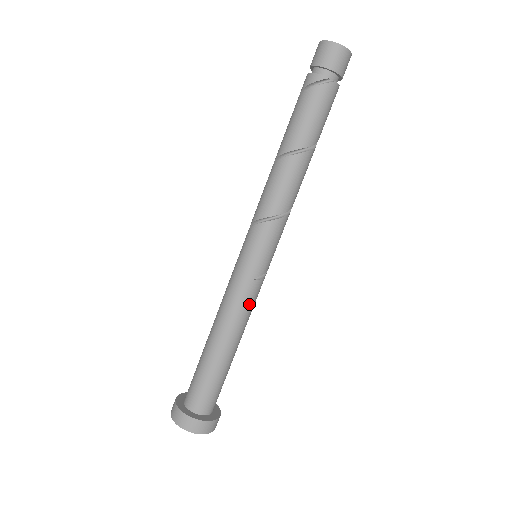
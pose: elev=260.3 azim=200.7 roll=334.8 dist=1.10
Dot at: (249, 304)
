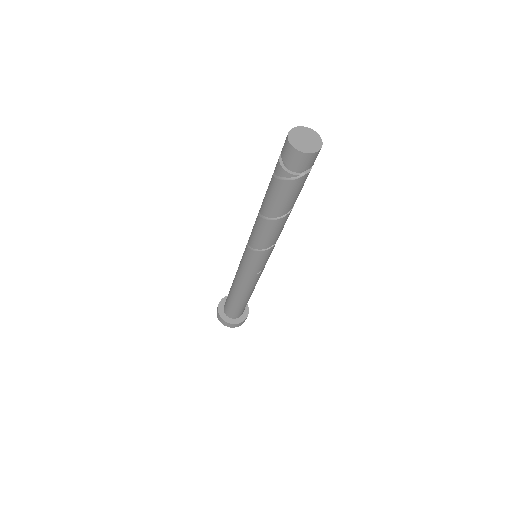
Dot at: (256, 281)
